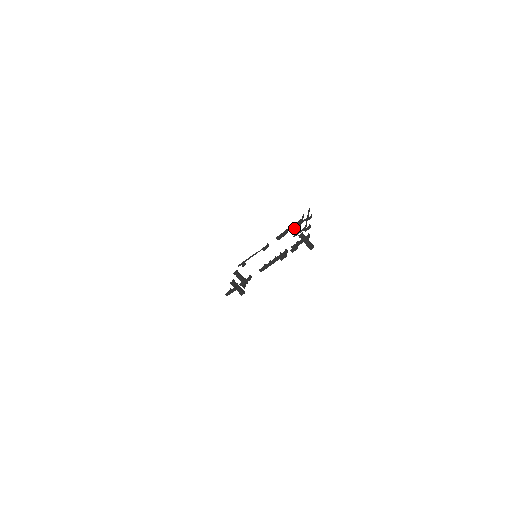
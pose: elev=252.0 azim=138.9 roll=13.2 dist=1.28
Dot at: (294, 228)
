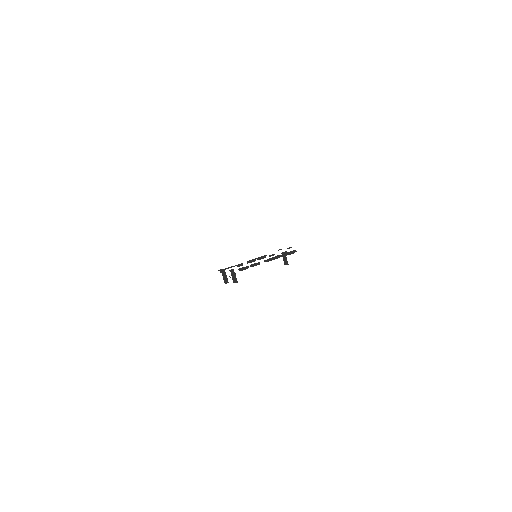
Dot at: occluded
